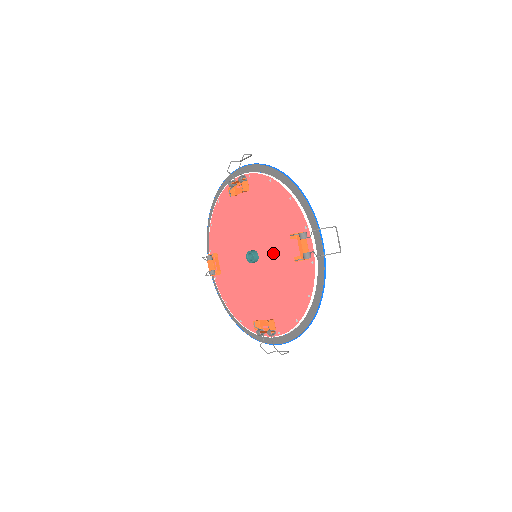
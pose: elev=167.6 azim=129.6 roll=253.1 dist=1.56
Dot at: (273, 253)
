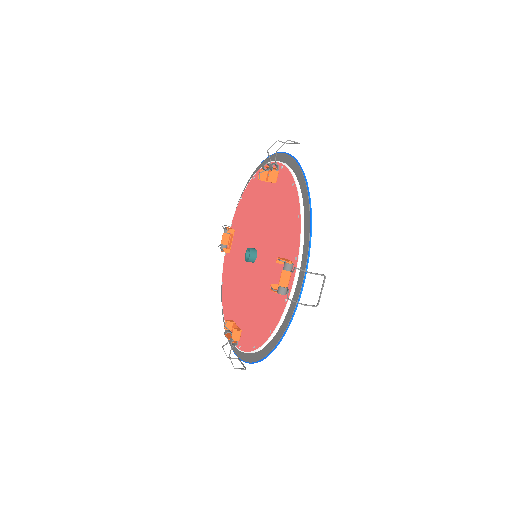
Dot at: (266, 264)
